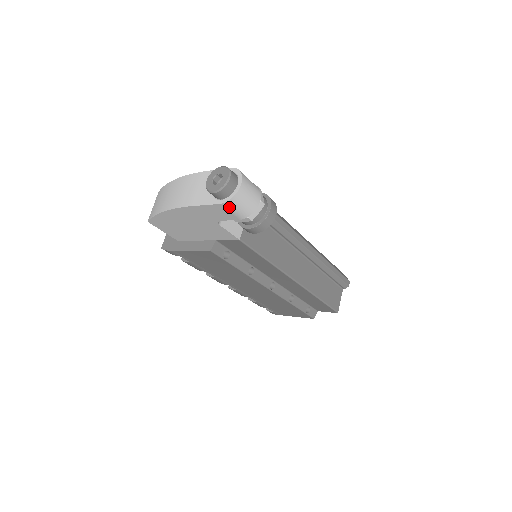
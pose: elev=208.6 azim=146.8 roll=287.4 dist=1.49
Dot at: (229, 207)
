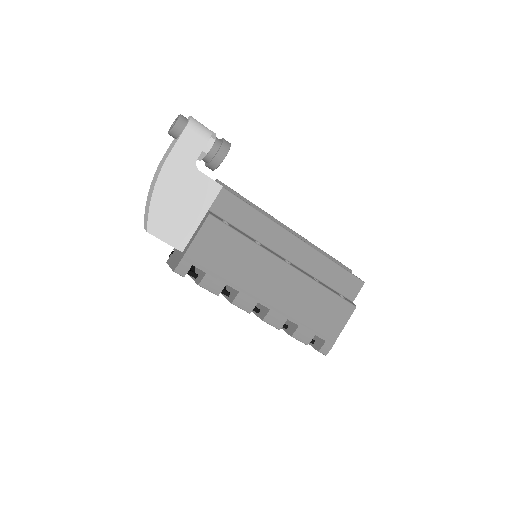
Dot at: (193, 129)
